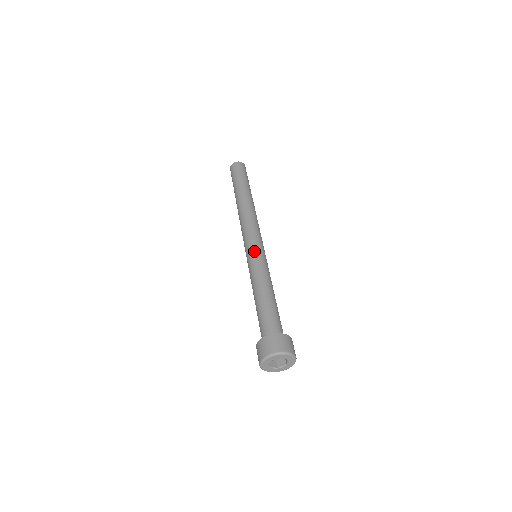
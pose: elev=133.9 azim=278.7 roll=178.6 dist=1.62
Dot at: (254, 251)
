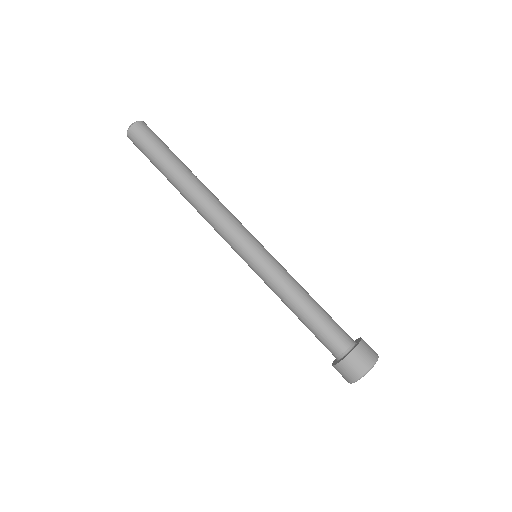
Dot at: (256, 257)
